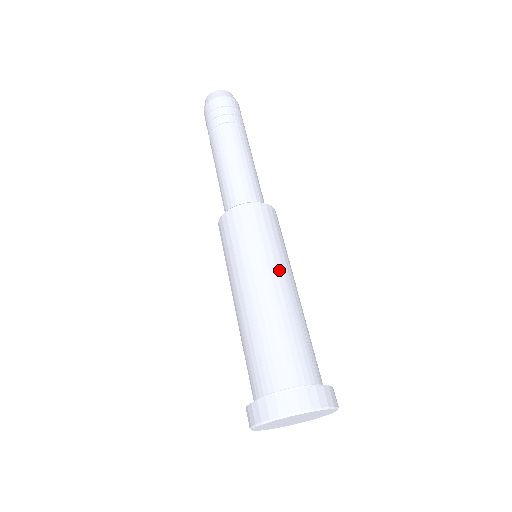
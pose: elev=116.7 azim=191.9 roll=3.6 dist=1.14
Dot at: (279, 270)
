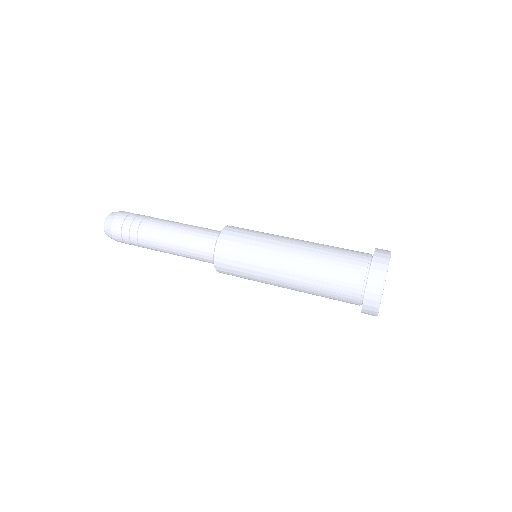
Dot at: occluded
